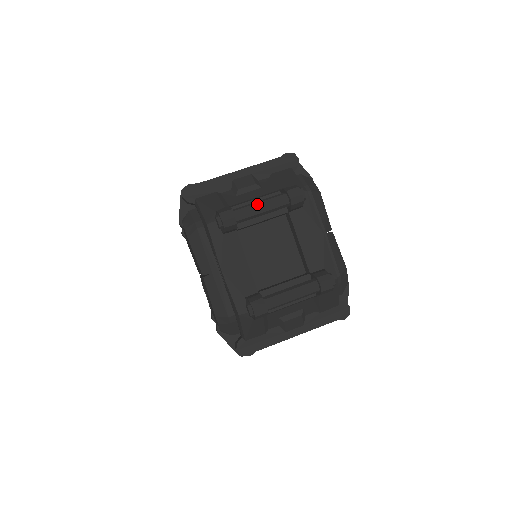
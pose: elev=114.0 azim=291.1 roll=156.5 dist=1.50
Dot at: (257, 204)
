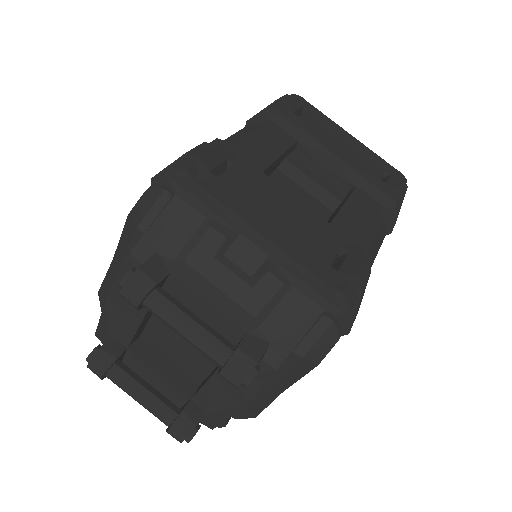
Dot at: (182, 325)
